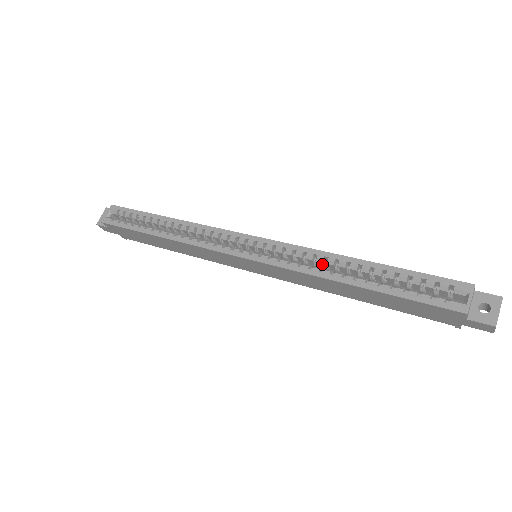
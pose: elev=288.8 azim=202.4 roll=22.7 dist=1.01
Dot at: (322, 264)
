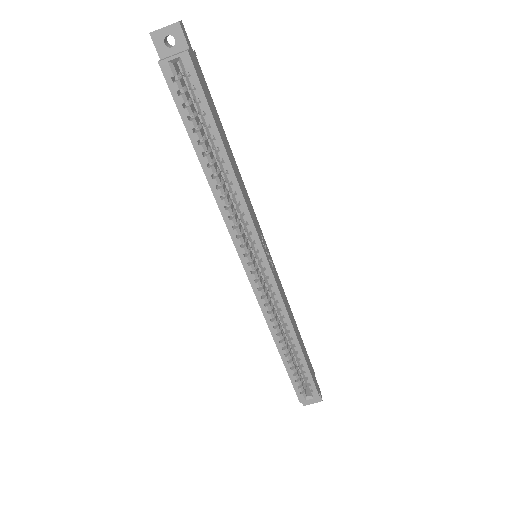
Dot at: (281, 318)
